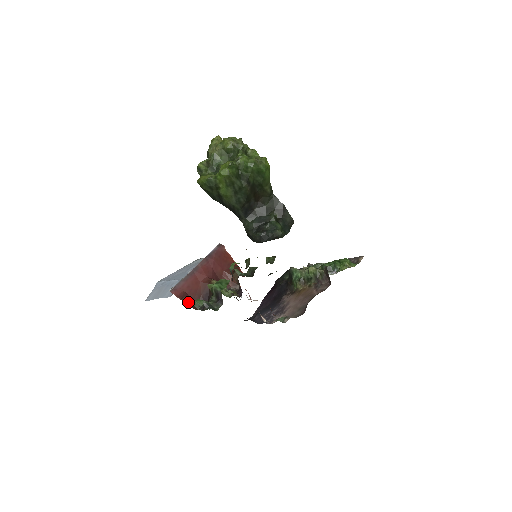
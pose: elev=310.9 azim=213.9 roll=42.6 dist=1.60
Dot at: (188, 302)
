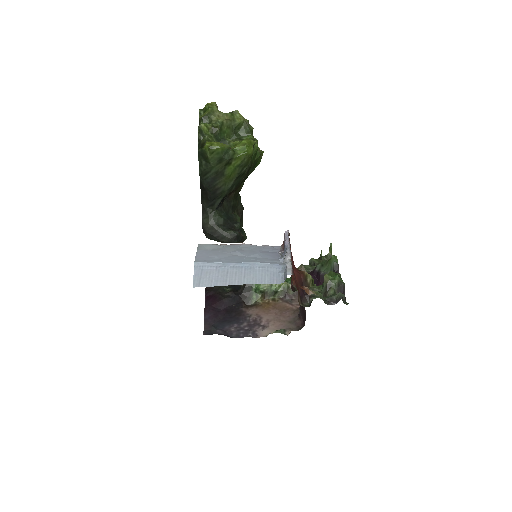
Dot at: (313, 292)
